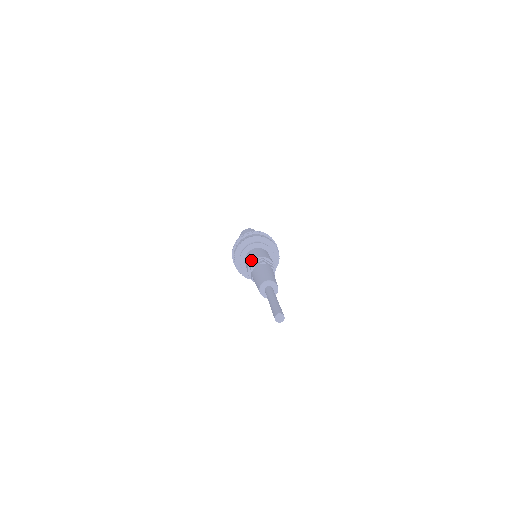
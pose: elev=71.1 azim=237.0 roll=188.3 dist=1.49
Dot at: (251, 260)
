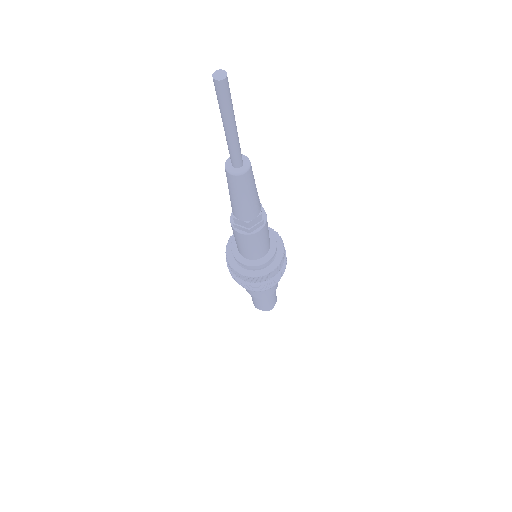
Dot at: occluded
